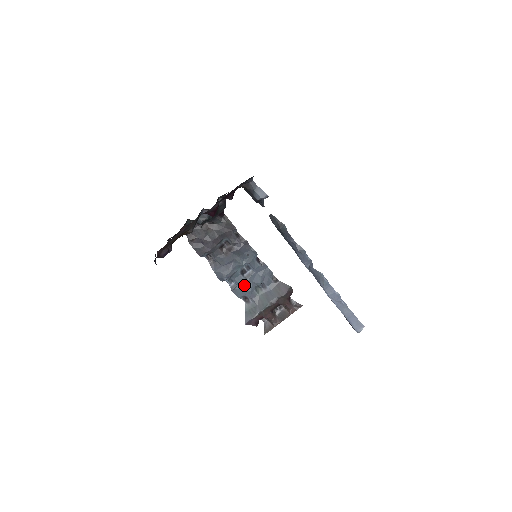
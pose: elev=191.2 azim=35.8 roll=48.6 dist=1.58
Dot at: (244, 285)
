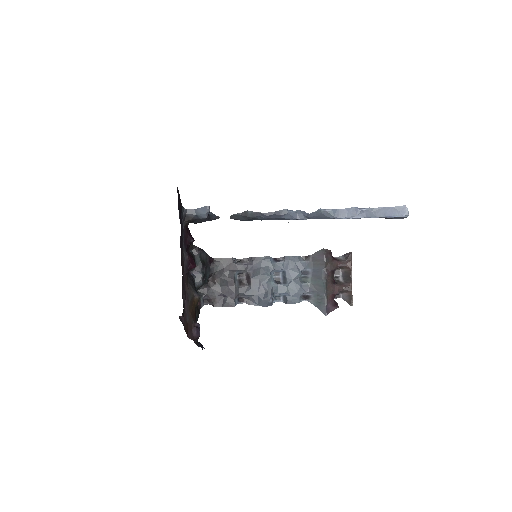
Dot at: (290, 289)
